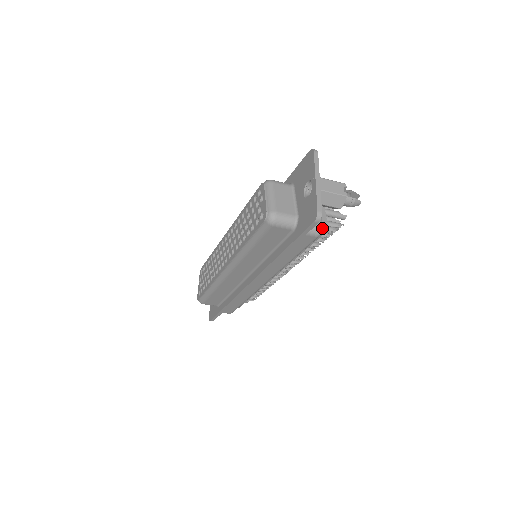
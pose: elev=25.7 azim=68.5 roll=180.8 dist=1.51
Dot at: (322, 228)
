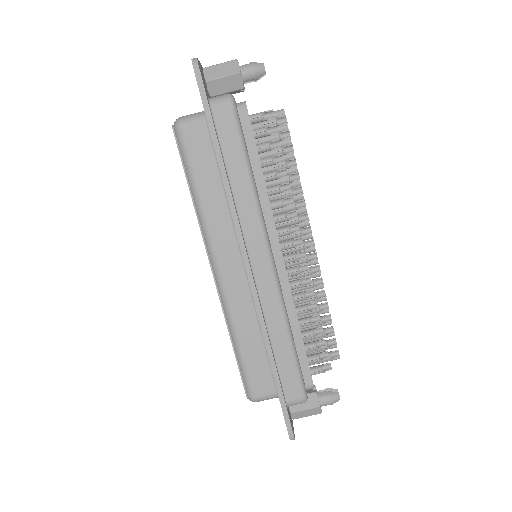
Dot at: (231, 95)
